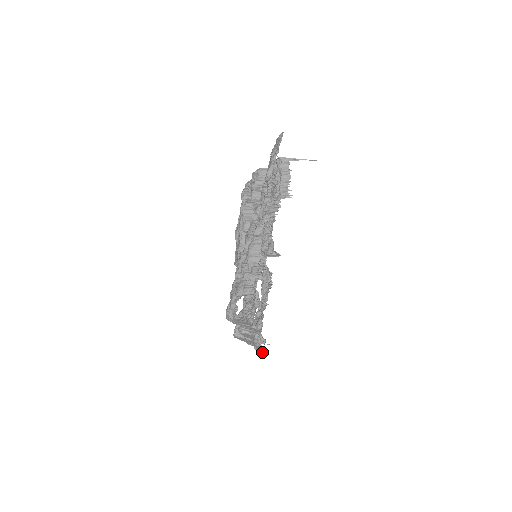
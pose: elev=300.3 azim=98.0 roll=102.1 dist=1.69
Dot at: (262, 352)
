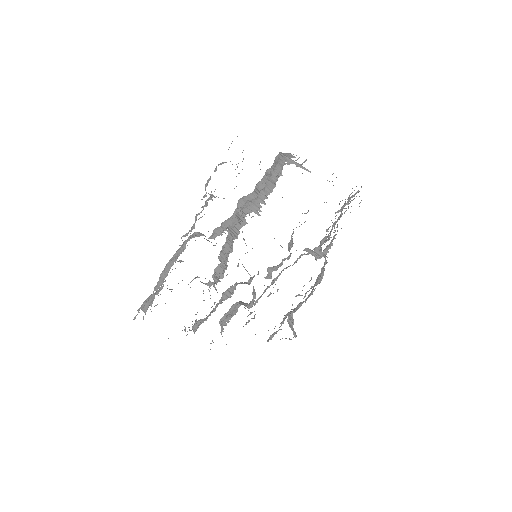
Dot at: occluded
